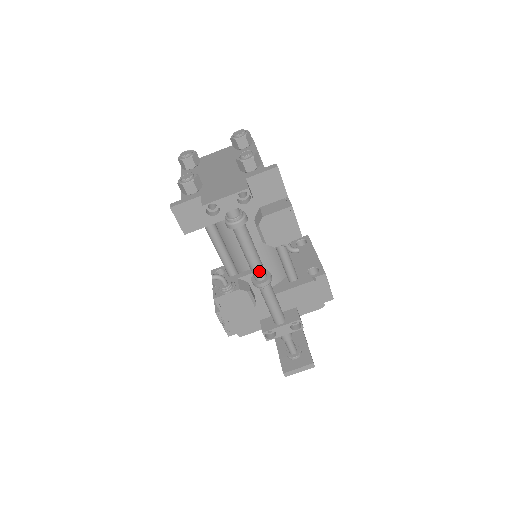
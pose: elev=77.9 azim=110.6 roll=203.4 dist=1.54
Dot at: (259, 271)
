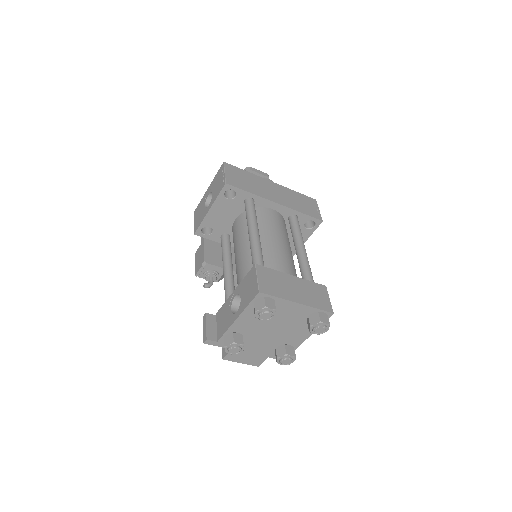
Dot at: occluded
